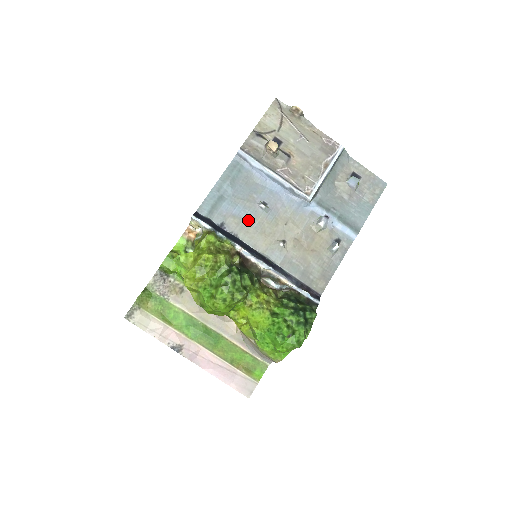
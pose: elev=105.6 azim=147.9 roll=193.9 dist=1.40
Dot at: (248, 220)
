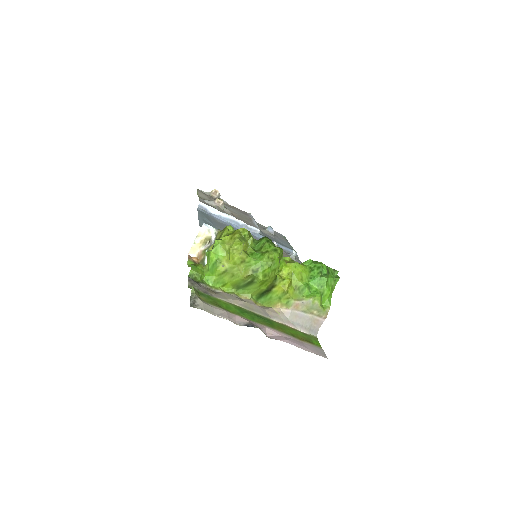
Dot at: occluded
